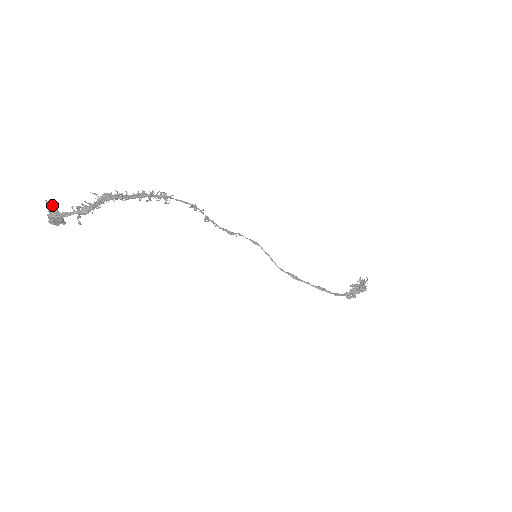
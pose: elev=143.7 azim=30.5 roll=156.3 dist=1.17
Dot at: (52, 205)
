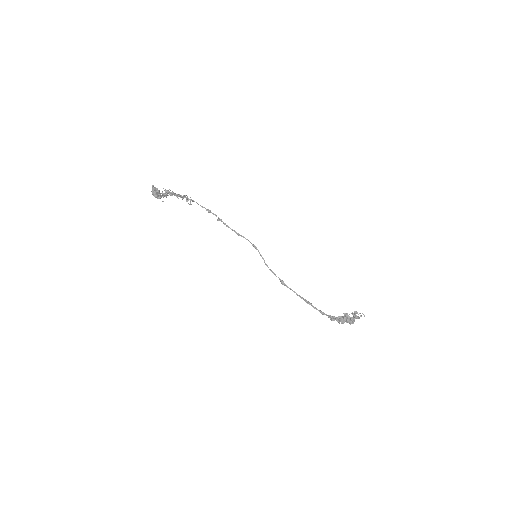
Dot at: (157, 188)
